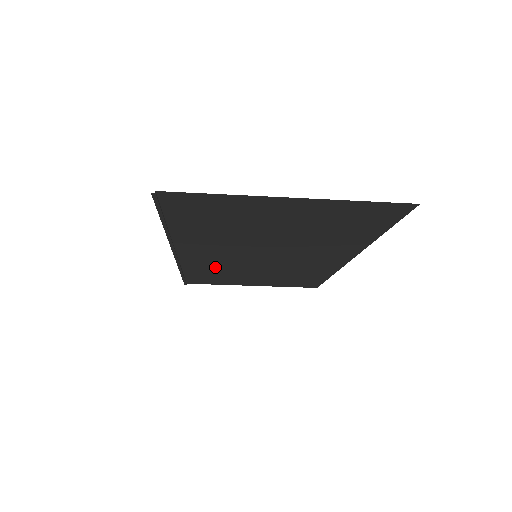
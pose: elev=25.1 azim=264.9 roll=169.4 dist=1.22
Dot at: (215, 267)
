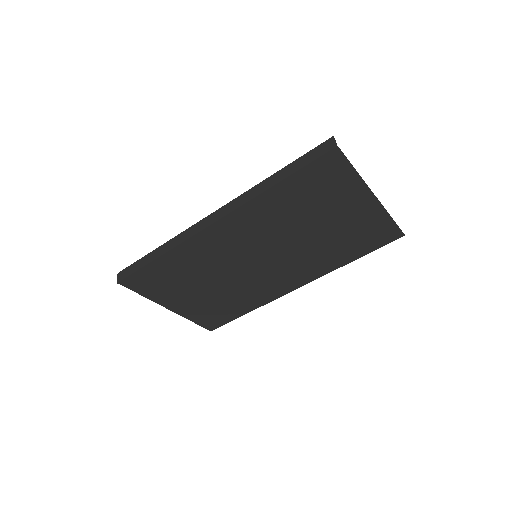
Dot at: (200, 261)
